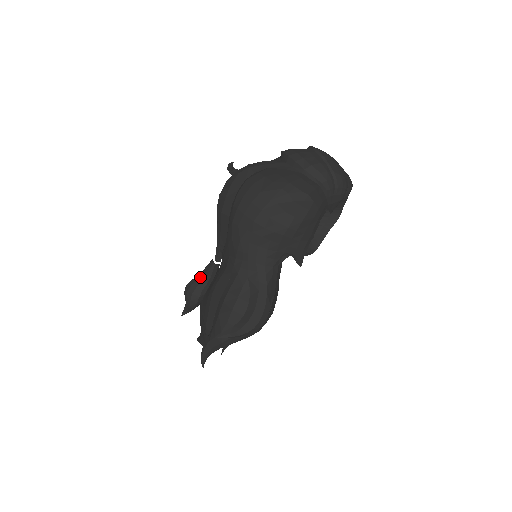
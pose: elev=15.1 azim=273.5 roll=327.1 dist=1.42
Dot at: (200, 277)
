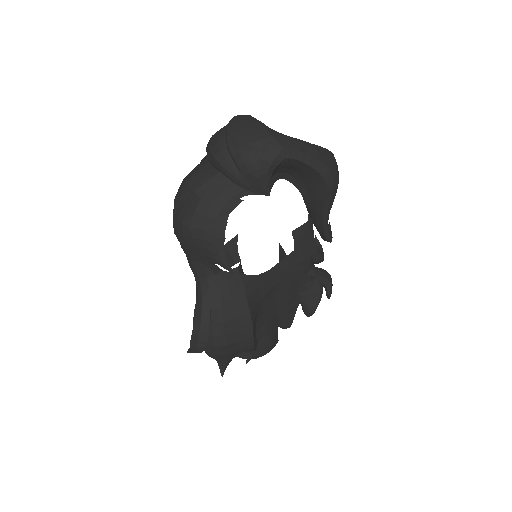
Dot at: occluded
